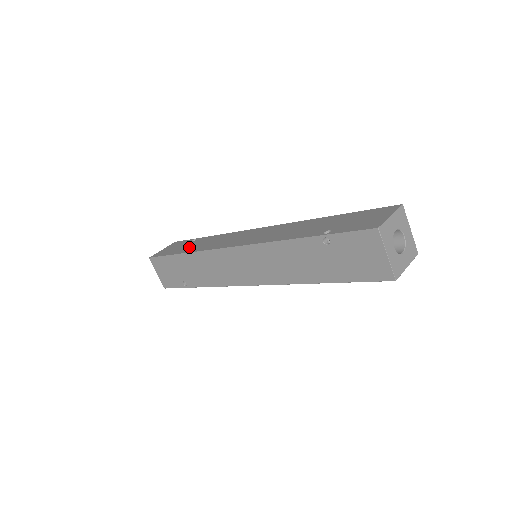
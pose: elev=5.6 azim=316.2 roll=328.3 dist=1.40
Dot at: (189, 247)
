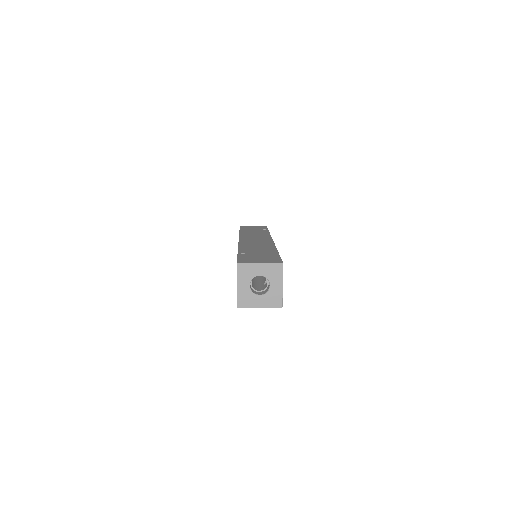
Dot at: (250, 230)
